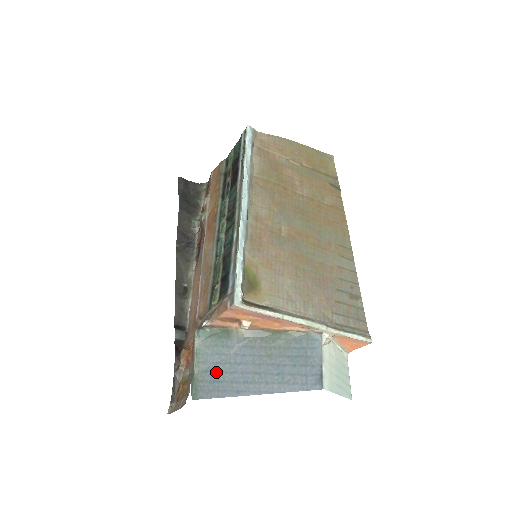
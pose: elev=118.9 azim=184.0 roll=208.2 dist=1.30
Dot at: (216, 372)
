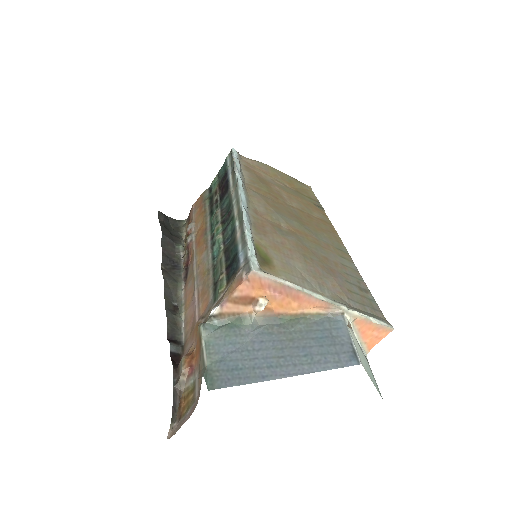
Dot at: (233, 360)
